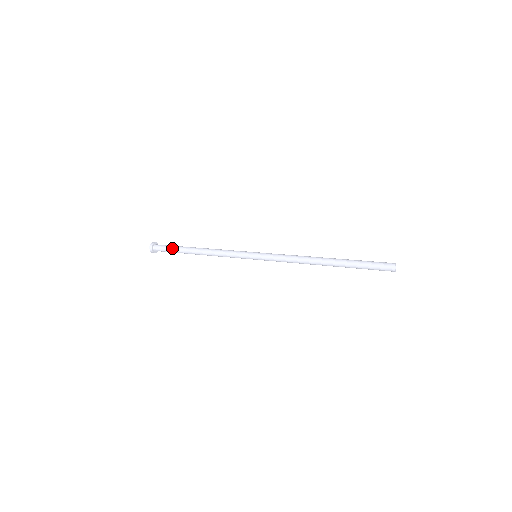
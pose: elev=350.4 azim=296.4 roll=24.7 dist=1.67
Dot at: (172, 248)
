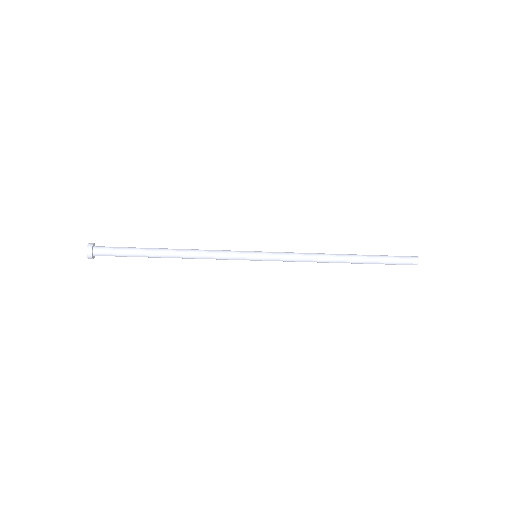
Dot at: (127, 248)
